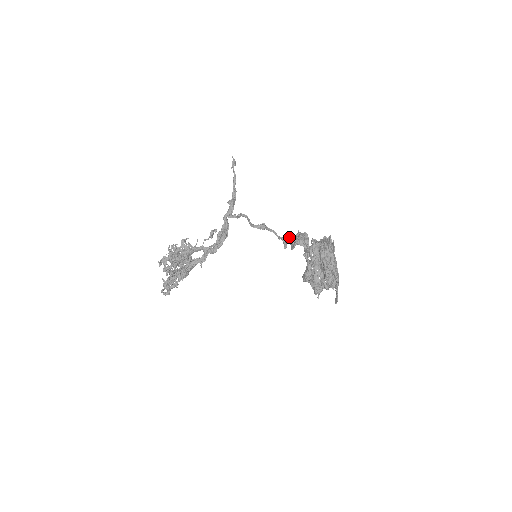
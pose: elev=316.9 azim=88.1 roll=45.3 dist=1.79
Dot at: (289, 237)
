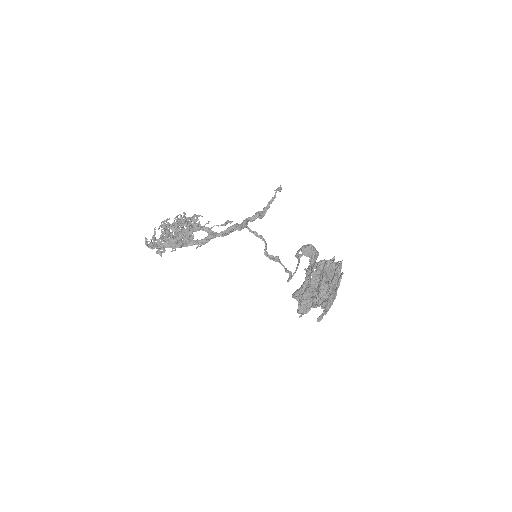
Dot at: occluded
